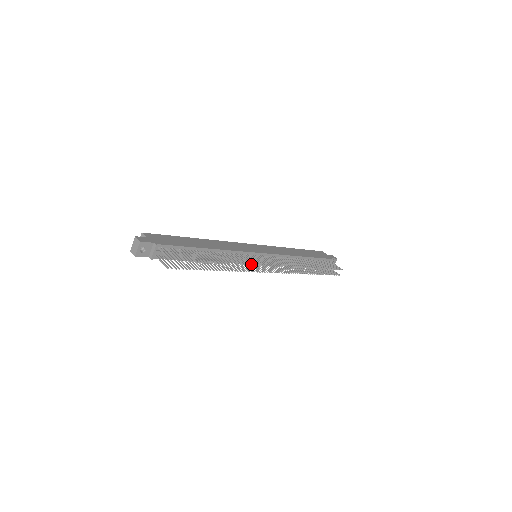
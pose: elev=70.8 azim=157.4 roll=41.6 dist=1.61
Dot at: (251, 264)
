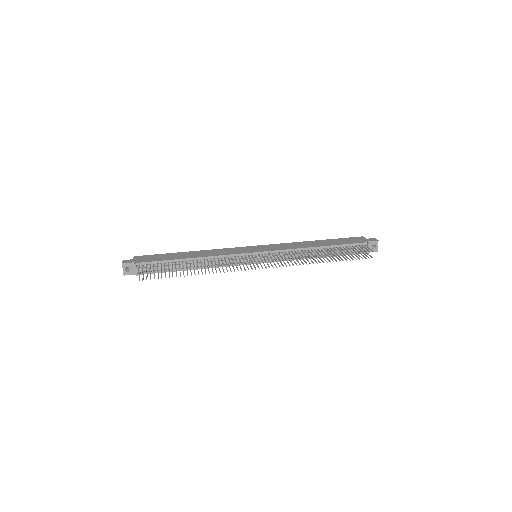
Dot at: (230, 264)
